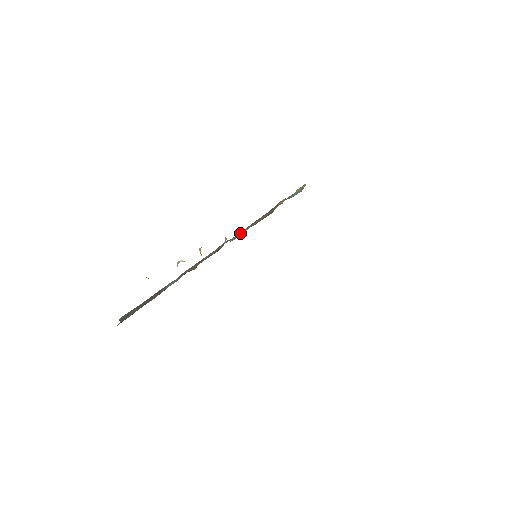
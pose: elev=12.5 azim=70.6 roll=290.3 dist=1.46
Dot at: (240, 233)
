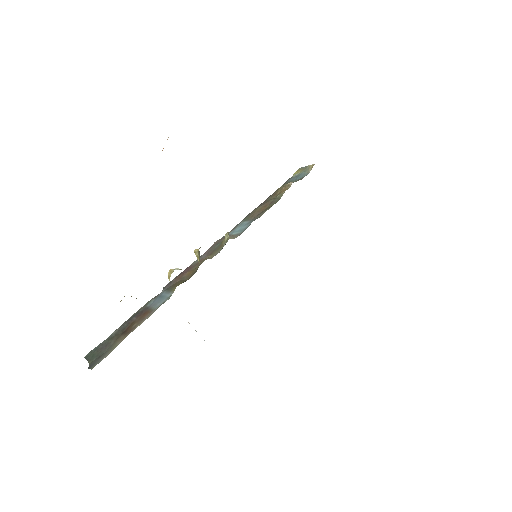
Dot at: (236, 228)
